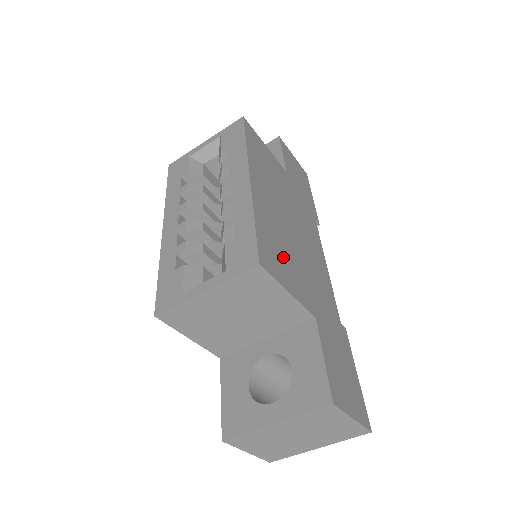
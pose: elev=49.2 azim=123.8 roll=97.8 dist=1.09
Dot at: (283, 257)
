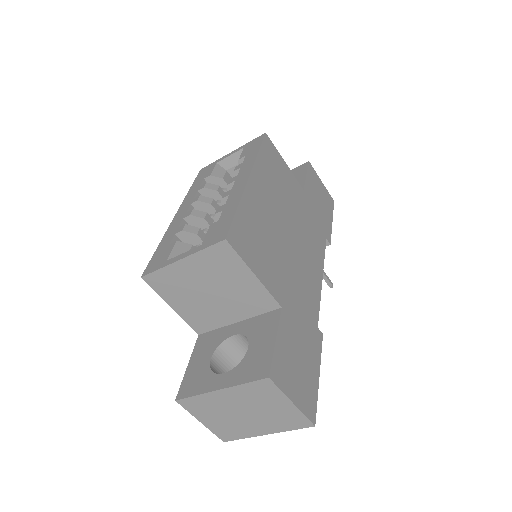
Dot at: (261, 247)
